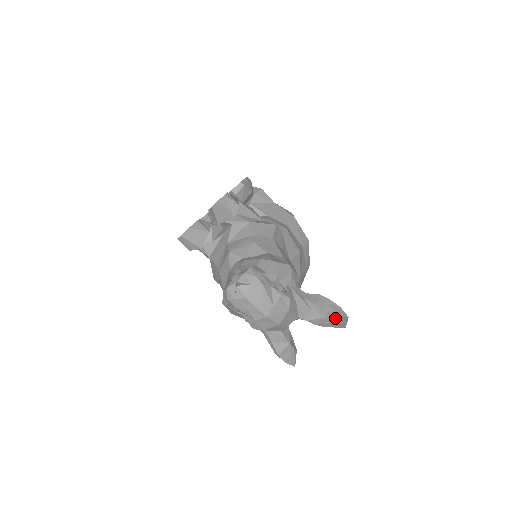
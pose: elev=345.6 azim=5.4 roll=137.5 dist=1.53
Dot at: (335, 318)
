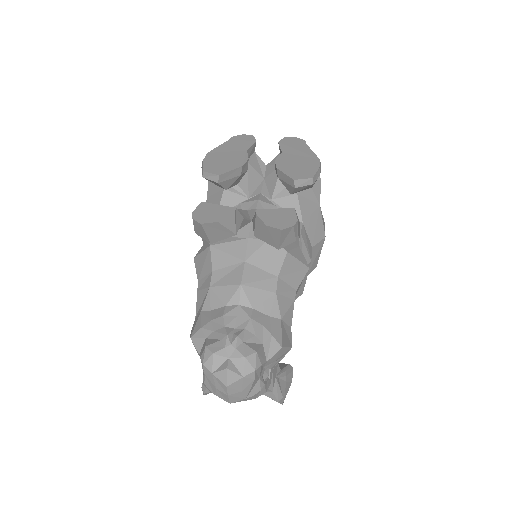
Dot at: (282, 386)
